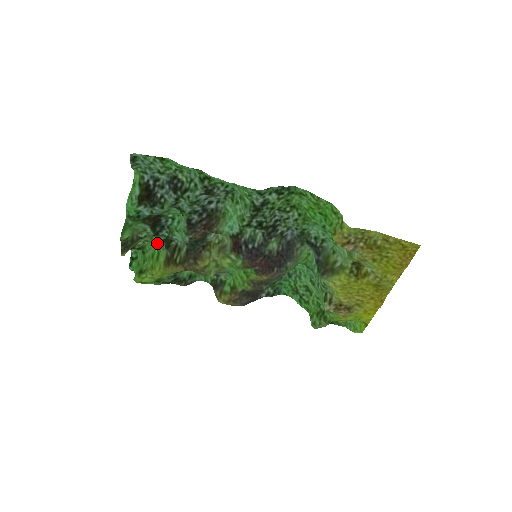
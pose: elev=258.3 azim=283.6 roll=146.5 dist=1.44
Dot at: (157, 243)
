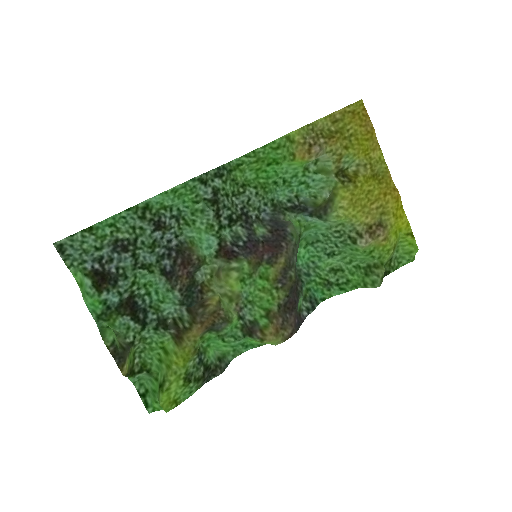
Dot at: (153, 340)
